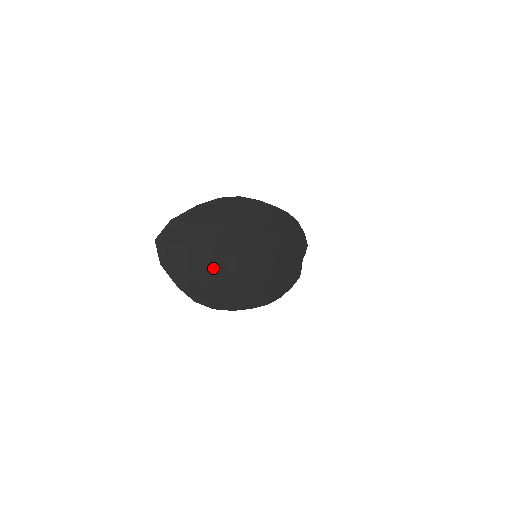
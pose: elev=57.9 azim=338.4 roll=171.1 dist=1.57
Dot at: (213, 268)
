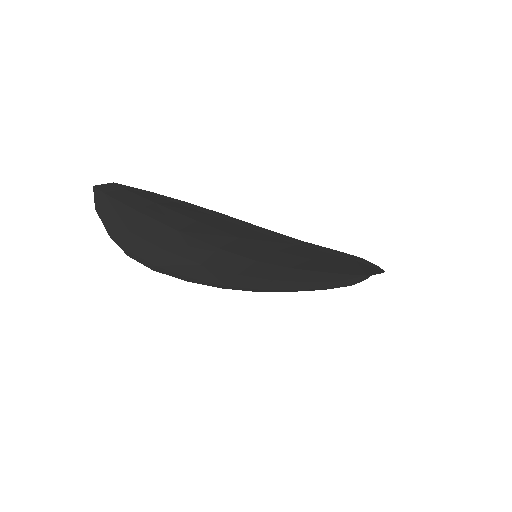
Dot at: (170, 242)
